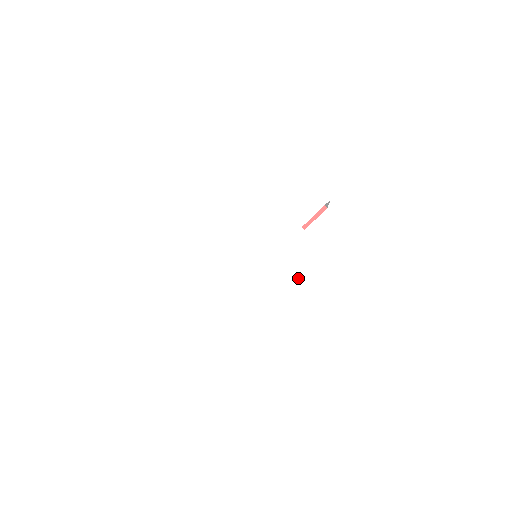
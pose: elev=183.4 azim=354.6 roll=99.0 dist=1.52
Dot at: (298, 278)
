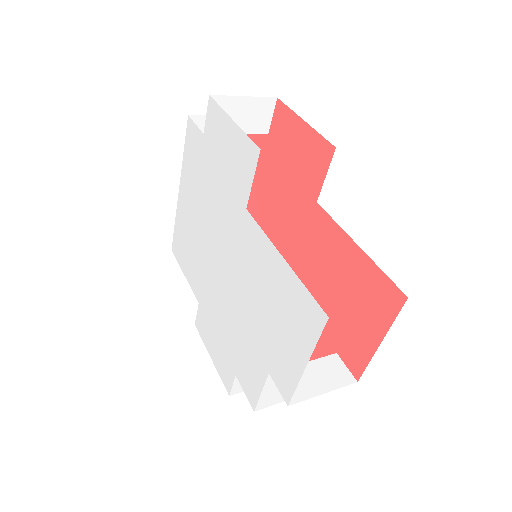
Dot at: (258, 291)
